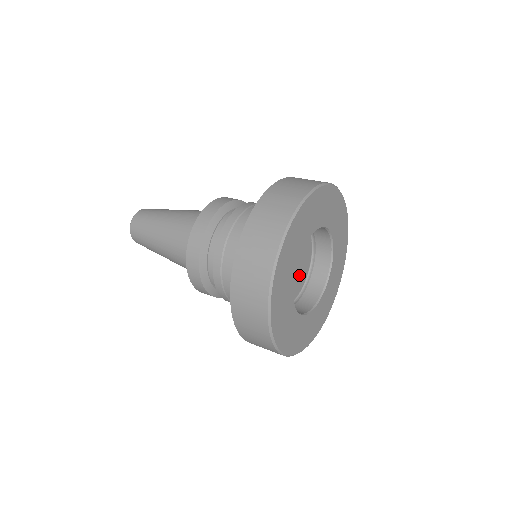
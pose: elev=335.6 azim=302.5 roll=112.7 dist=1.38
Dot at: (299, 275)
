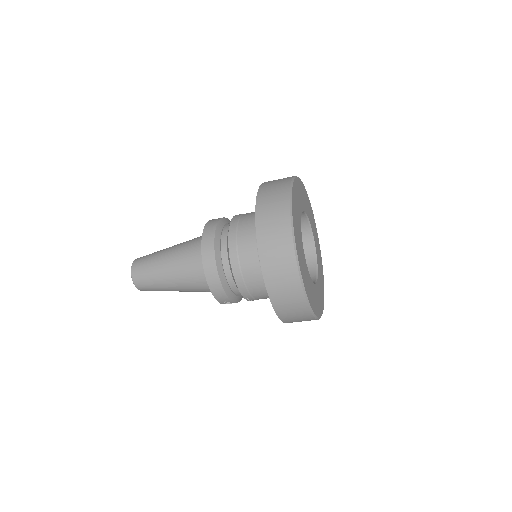
Dot at: occluded
